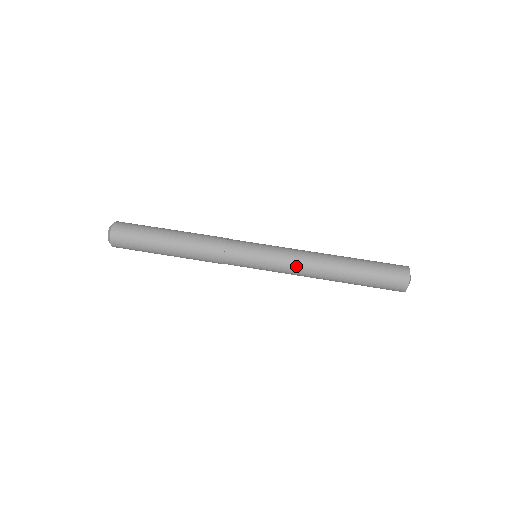
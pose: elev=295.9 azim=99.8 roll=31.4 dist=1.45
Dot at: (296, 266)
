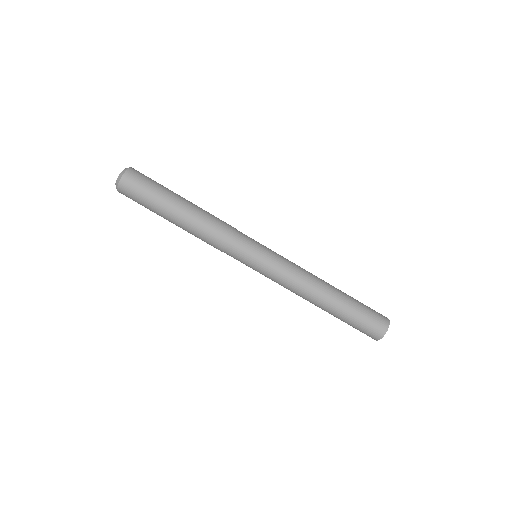
Dot at: (287, 286)
